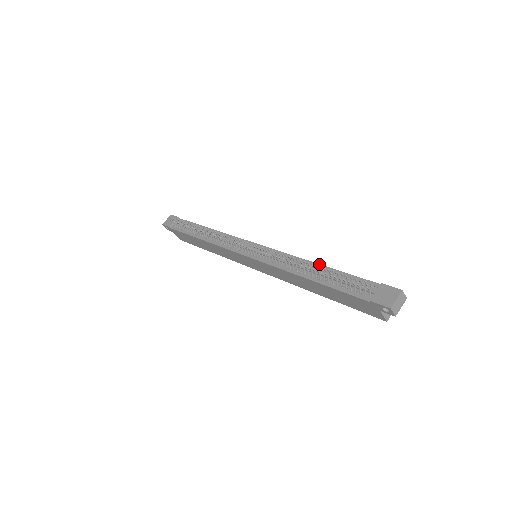
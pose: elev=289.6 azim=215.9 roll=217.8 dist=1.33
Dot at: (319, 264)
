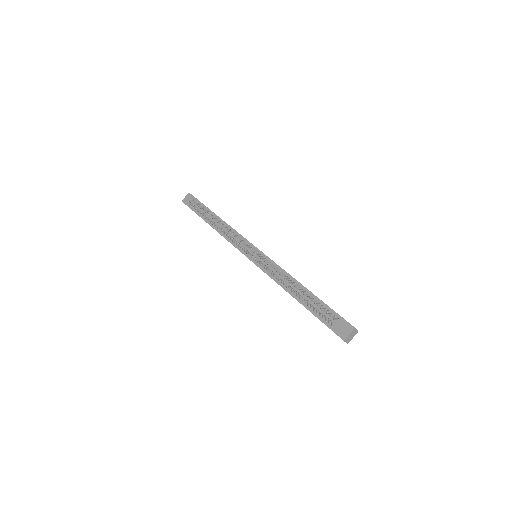
Dot at: (301, 284)
